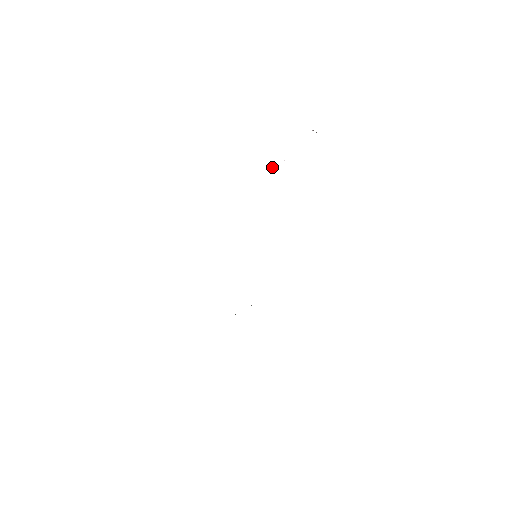
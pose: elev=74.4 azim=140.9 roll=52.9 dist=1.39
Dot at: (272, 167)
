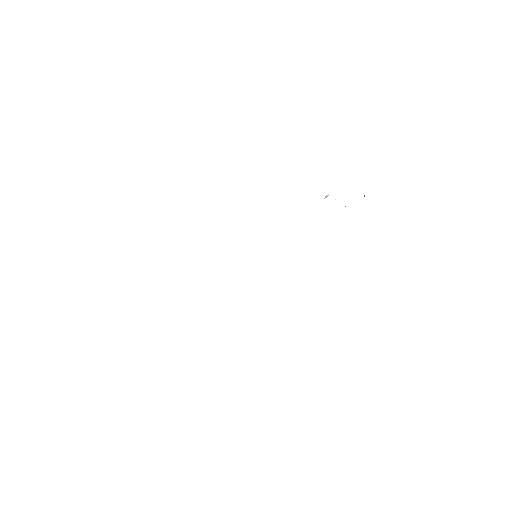
Dot at: (327, 195)
